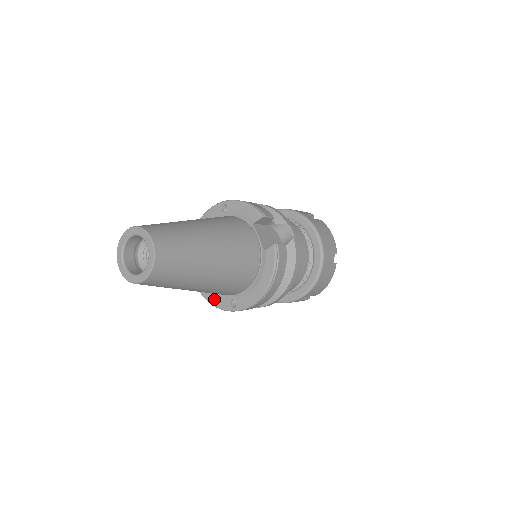
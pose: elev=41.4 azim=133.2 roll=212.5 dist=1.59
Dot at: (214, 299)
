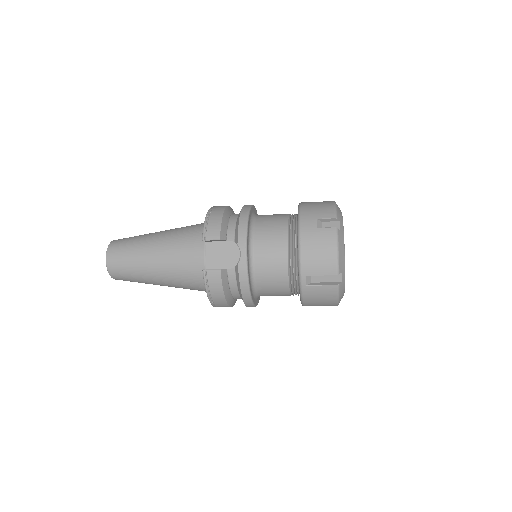
Dot at: occluded
